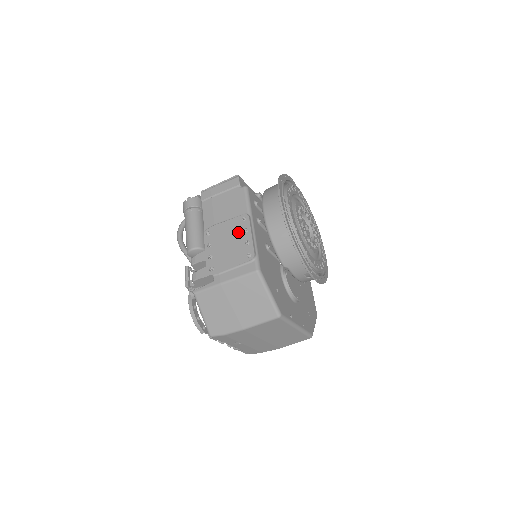
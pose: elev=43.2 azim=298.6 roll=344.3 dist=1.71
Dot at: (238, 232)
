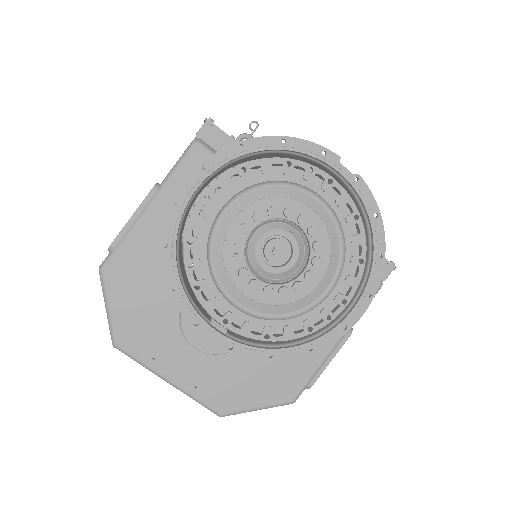
Dot at: occluded
